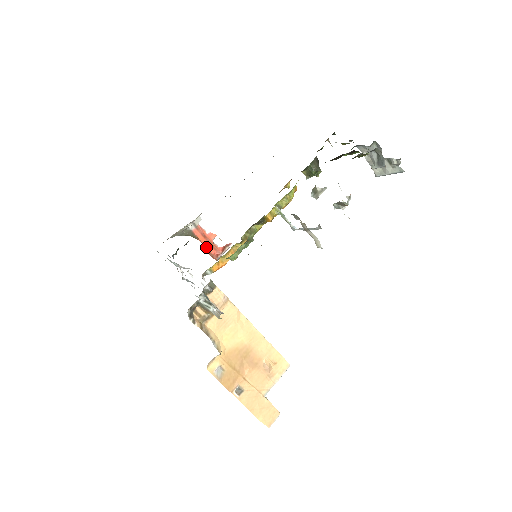
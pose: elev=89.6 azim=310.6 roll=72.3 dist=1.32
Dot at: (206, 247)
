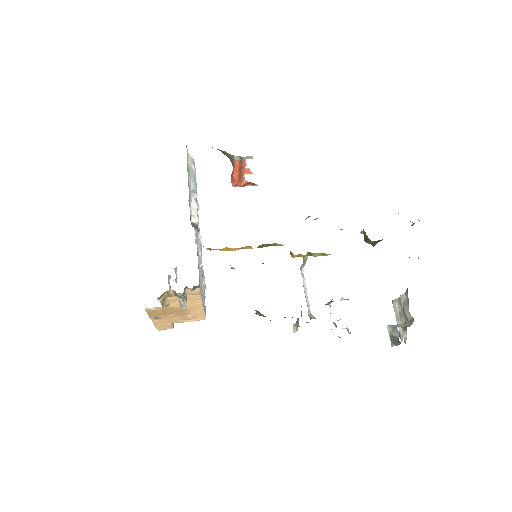
Dot at: (234, 175)
